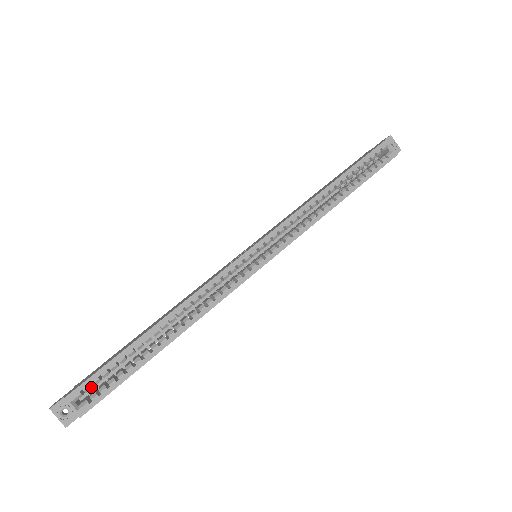
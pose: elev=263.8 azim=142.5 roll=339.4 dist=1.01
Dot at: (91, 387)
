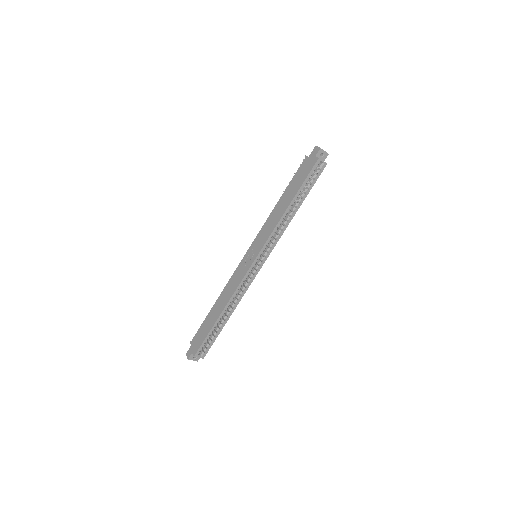
Dot at: (203, 347)
